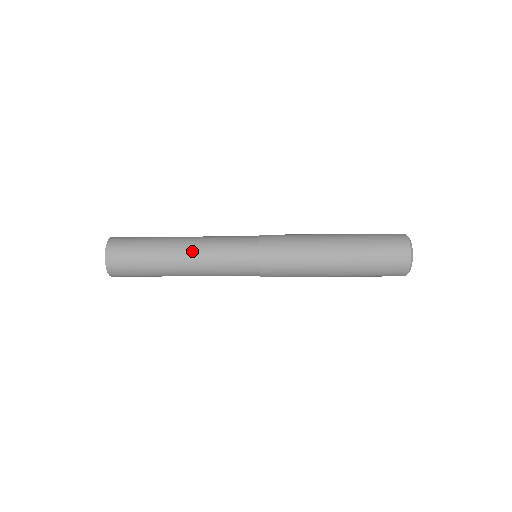
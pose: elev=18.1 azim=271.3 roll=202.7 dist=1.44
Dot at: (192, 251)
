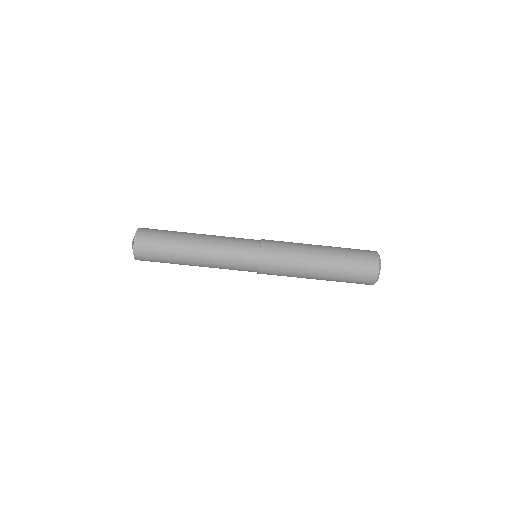
Dot at: (208, 235)
